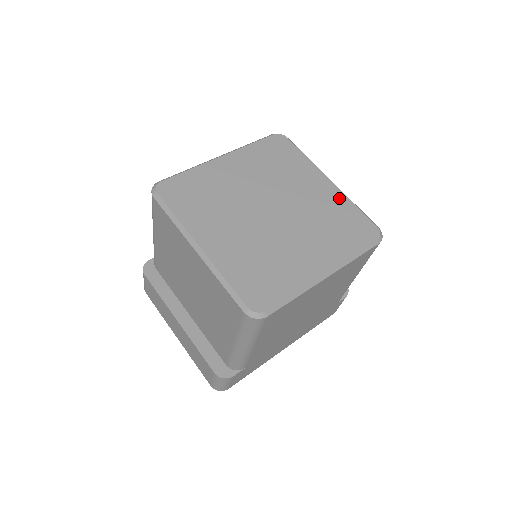
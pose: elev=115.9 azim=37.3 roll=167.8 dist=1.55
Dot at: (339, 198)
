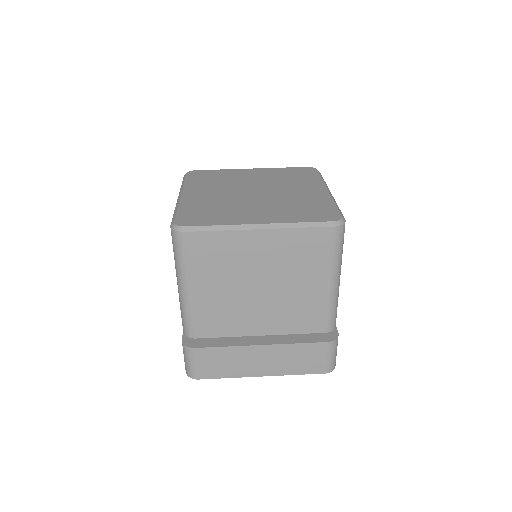
Dot at: (271, 170)
